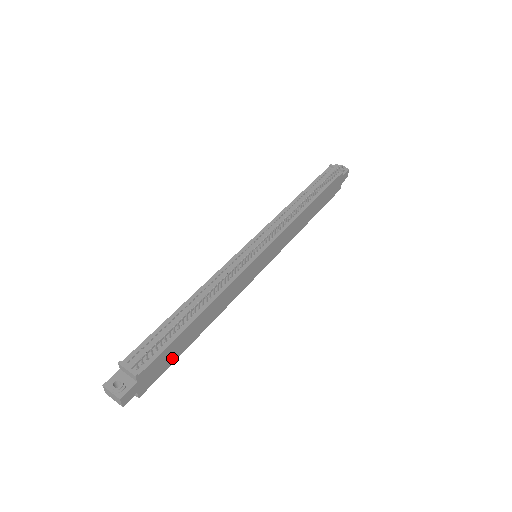
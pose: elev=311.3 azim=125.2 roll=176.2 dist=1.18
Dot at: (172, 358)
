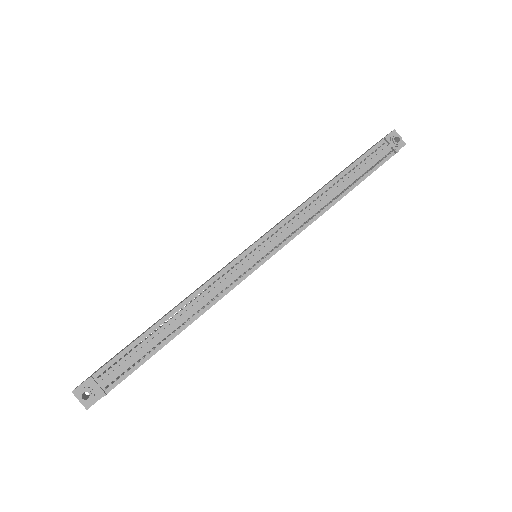
Dot at: occluded
